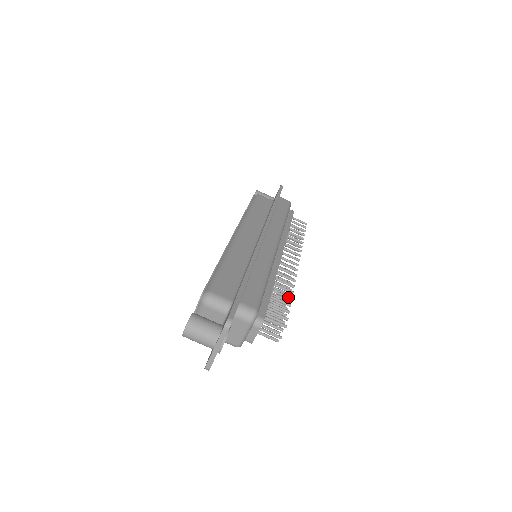
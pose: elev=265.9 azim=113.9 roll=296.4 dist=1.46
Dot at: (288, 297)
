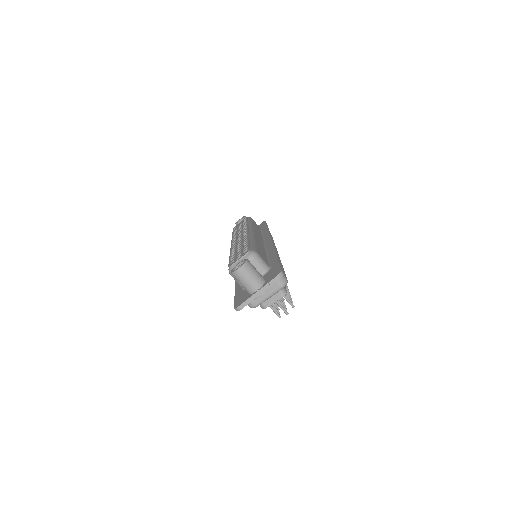
Dot at: (288, 291)
